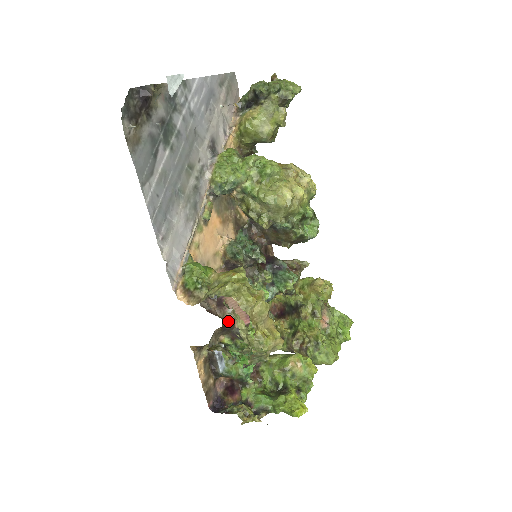
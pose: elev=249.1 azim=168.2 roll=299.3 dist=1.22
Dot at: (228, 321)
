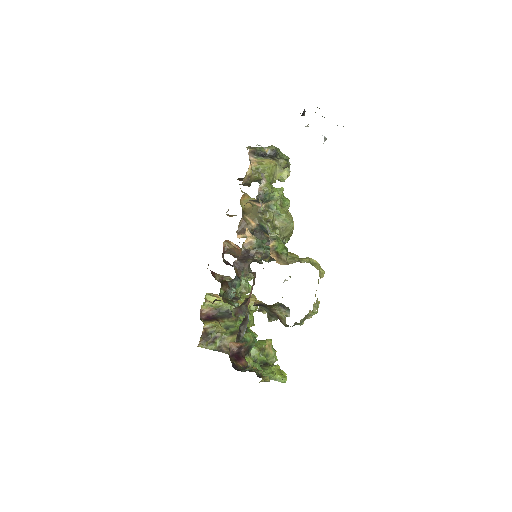
Dot at: occluded
